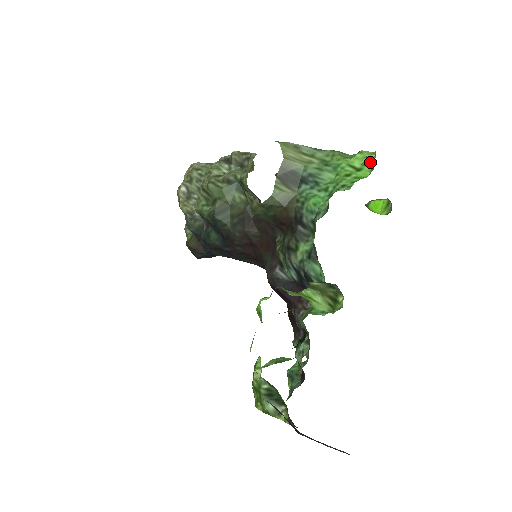
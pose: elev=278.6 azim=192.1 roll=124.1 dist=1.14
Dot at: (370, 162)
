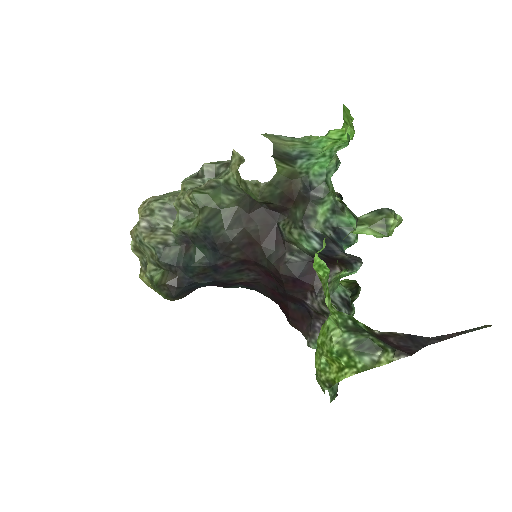
Dot at: (345, 132)
